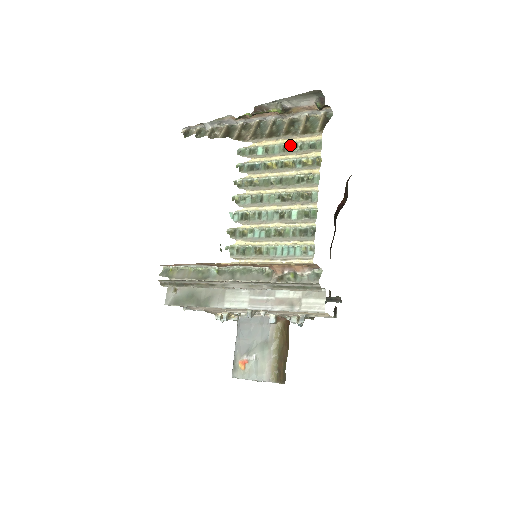
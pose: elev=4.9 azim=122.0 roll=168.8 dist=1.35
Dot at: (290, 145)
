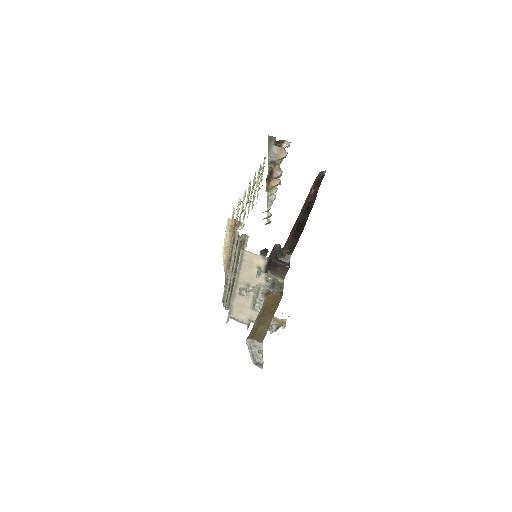
Dot at: (262, 176)
